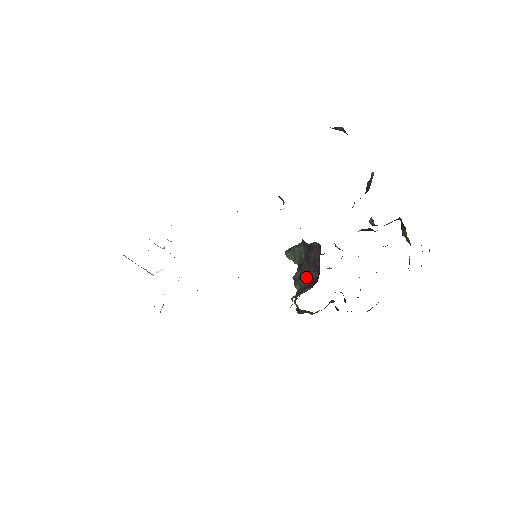
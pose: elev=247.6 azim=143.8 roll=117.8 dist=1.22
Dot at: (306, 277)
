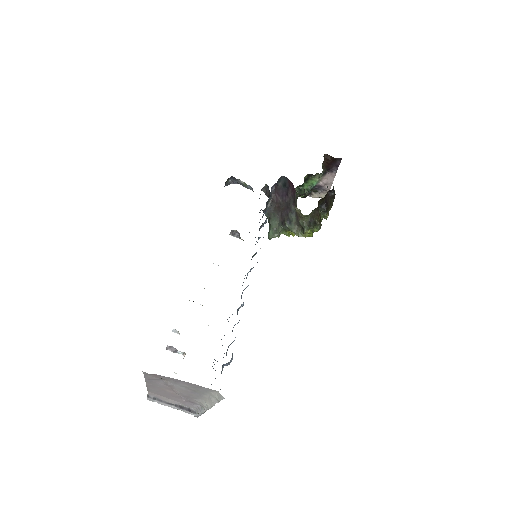
Dot at: (289, 205)
